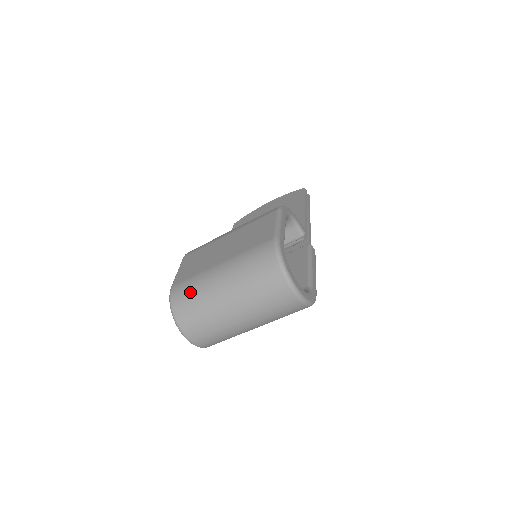
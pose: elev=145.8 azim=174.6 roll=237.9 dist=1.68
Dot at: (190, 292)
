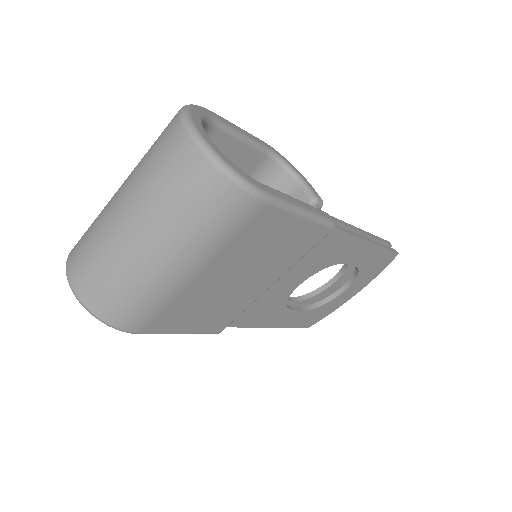
Dot at: occluded
